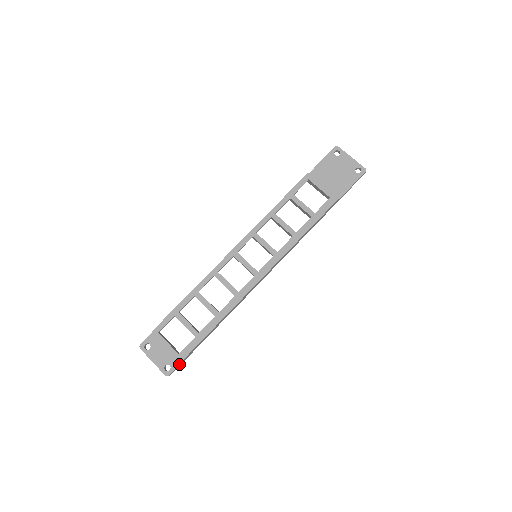
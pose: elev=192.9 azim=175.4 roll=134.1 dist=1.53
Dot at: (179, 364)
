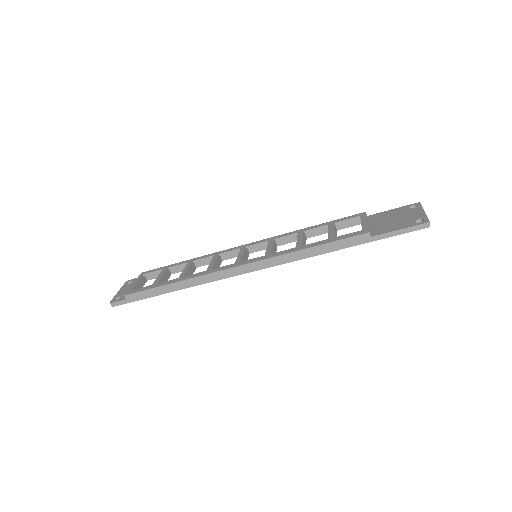
Dot at: (124, 299)
